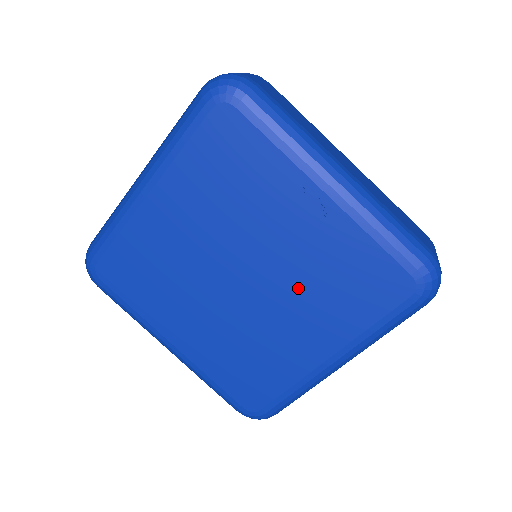
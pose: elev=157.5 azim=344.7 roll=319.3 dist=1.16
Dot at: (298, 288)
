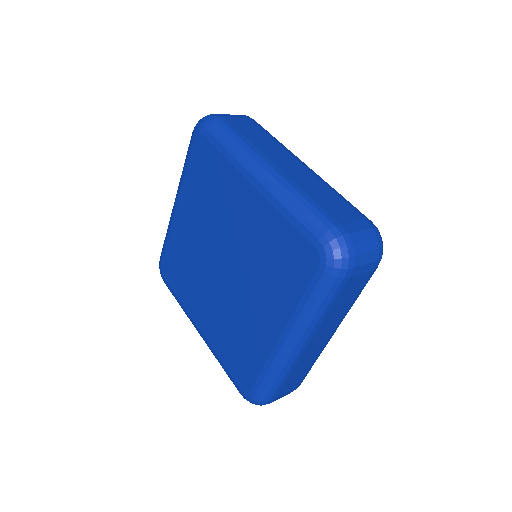
Dot at: (252, 269)
